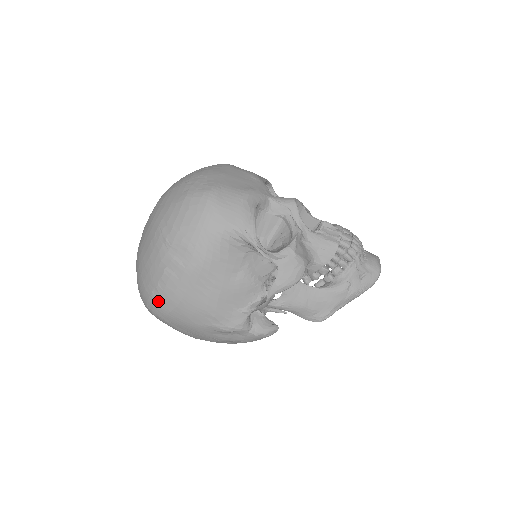
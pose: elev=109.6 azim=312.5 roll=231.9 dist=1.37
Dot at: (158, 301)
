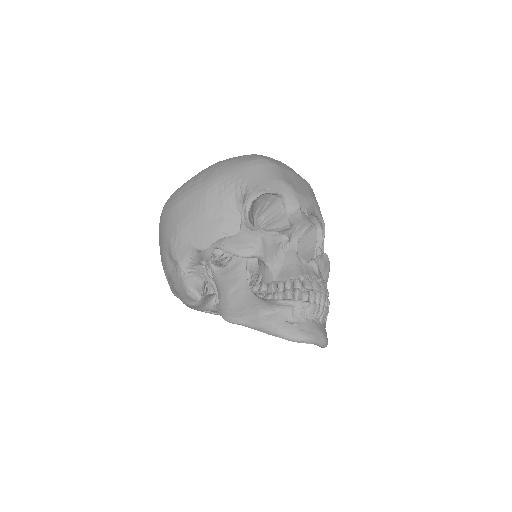
Dot at: (169, 199)
